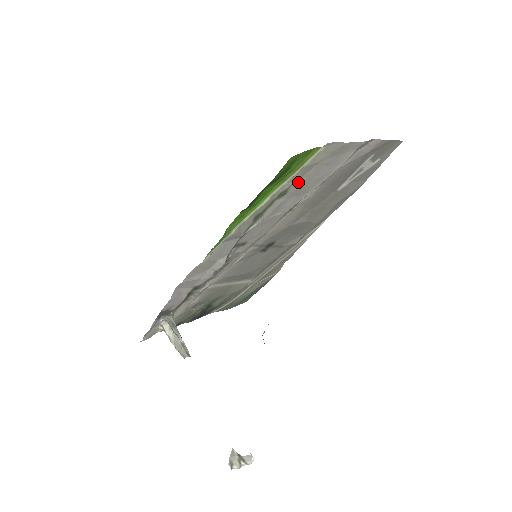
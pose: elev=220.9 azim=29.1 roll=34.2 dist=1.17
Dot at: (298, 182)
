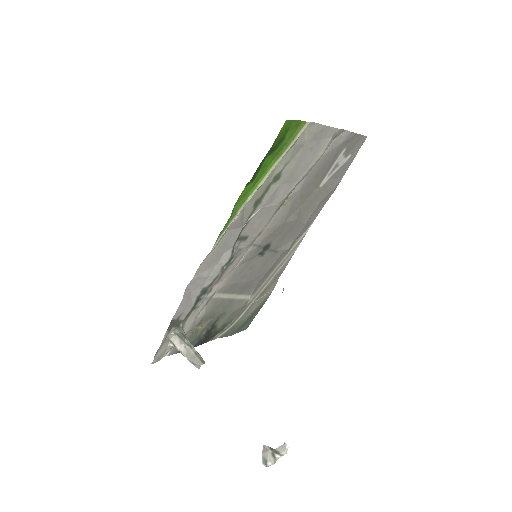
Dot at: (289, 165)
